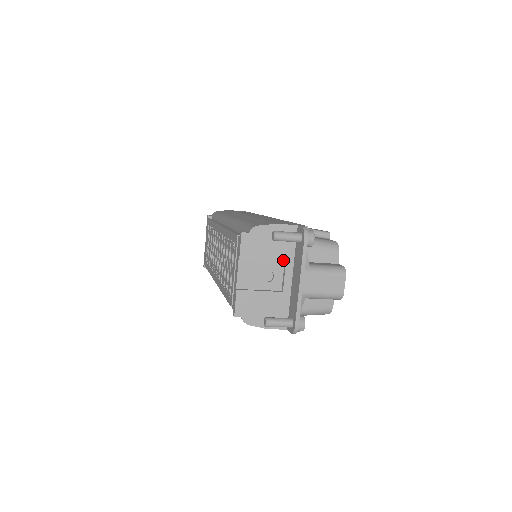
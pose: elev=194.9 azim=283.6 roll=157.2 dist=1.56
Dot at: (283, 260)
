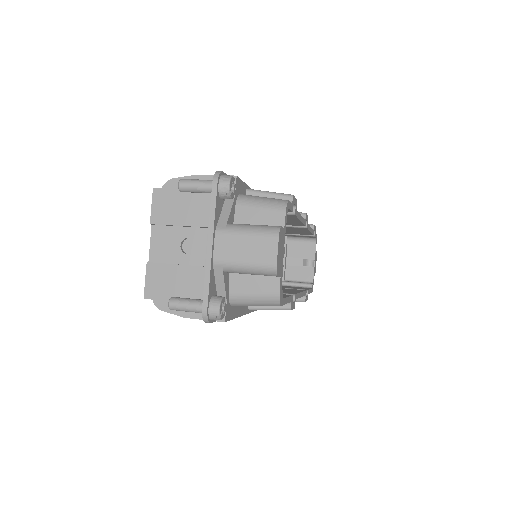
Dot at: (204, 223)
